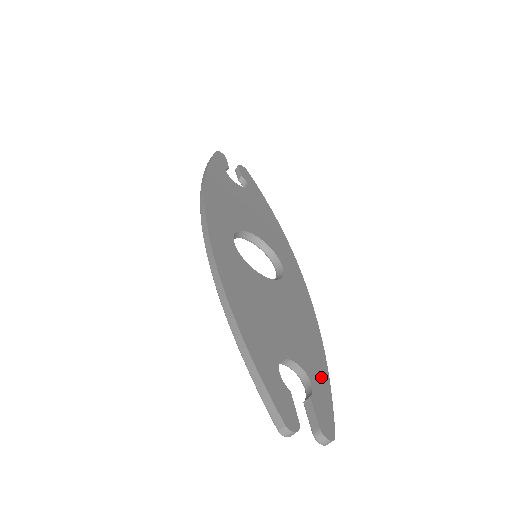
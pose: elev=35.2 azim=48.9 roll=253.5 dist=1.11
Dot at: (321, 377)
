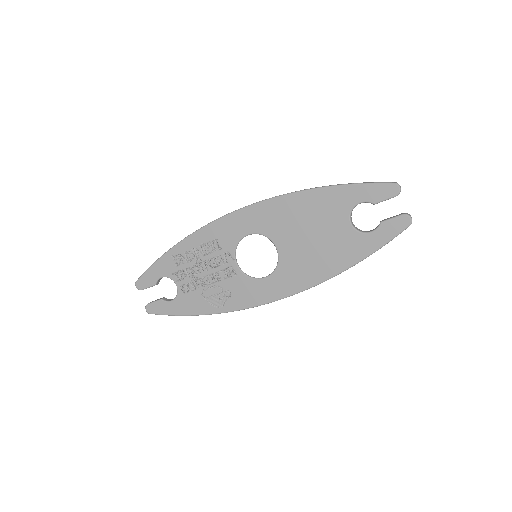
Dot at: occluded
